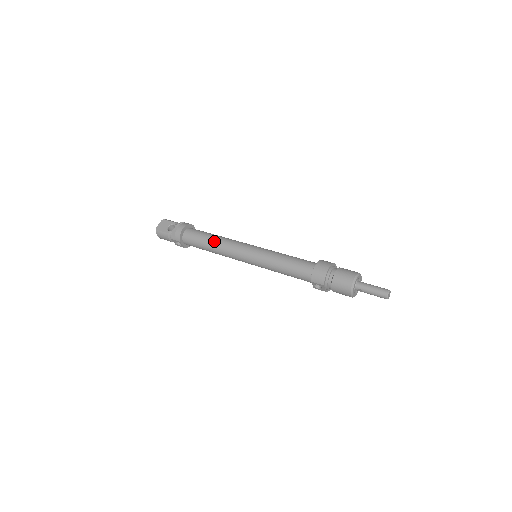
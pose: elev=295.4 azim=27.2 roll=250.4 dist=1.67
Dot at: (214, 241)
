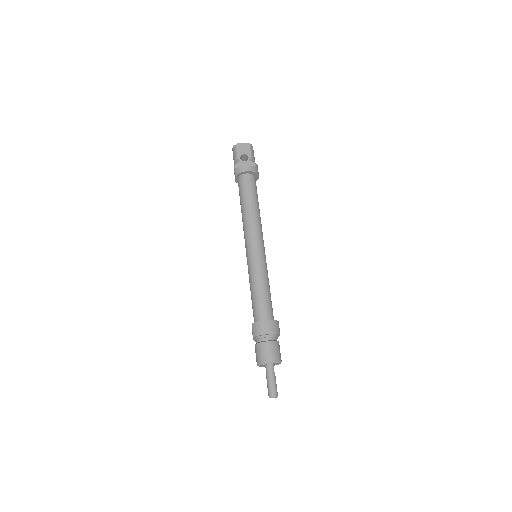
Dot at: (249, 209)
